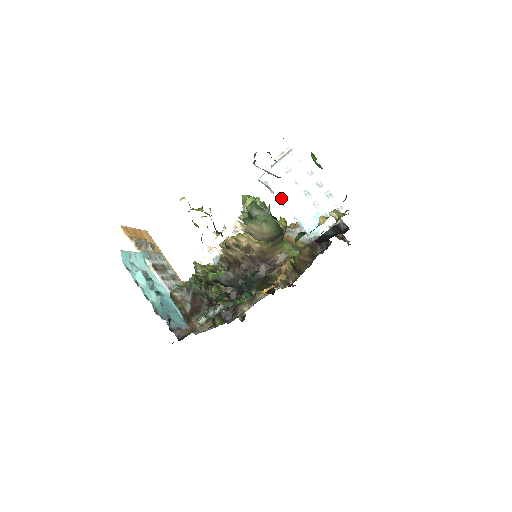
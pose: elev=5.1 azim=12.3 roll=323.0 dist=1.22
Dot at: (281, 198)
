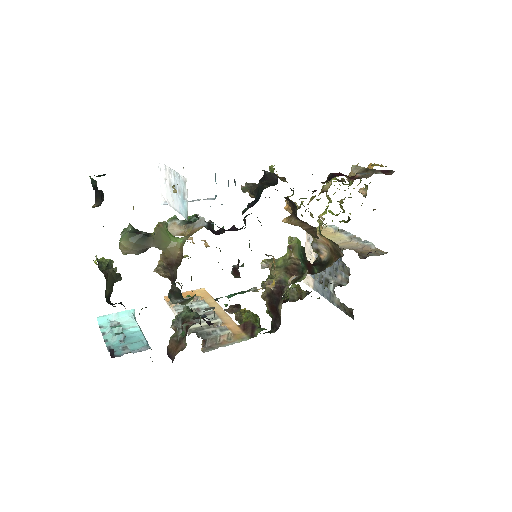
Dot at: (171, 206)
